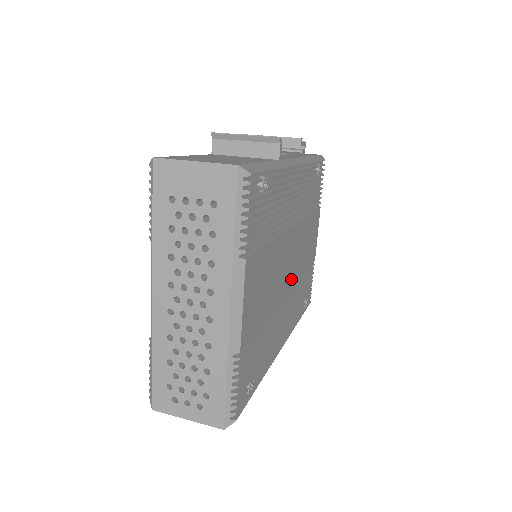
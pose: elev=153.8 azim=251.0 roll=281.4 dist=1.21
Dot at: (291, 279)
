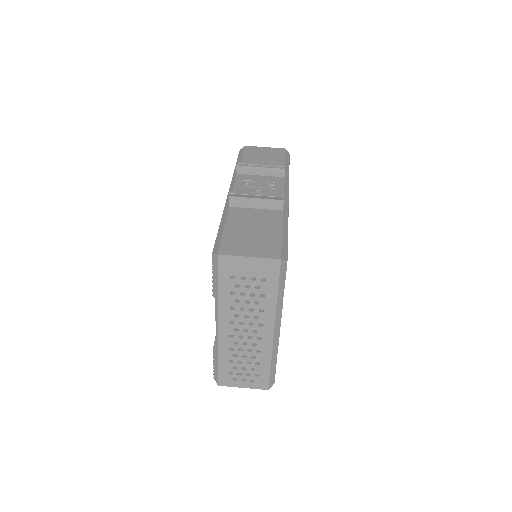
Dot at: occluded
